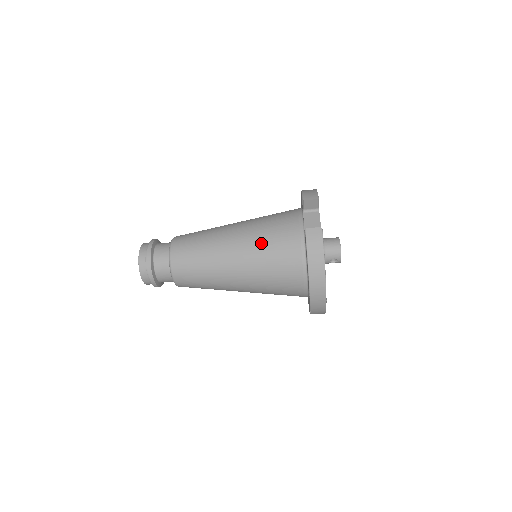
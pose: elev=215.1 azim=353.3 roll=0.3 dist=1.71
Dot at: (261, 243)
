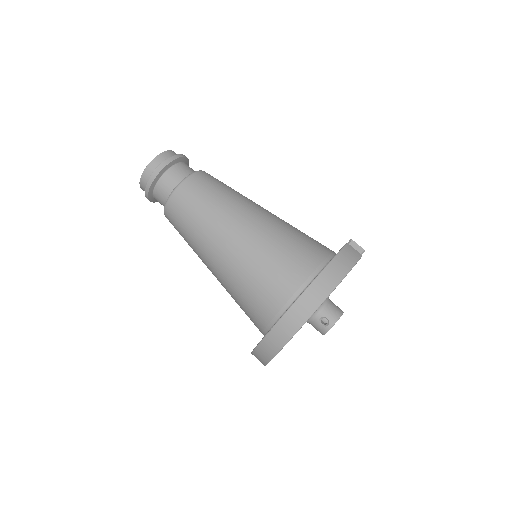
Dot at: (288, 230)
